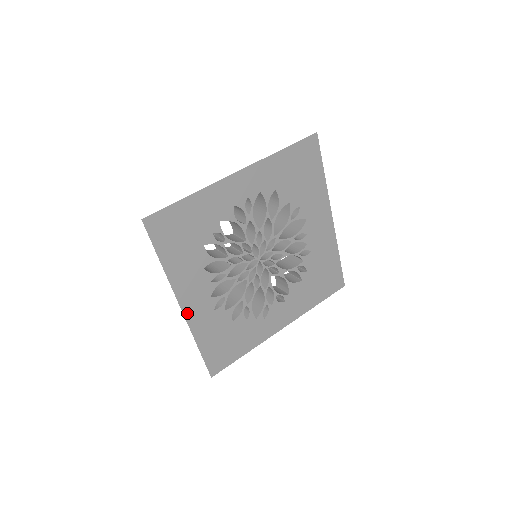
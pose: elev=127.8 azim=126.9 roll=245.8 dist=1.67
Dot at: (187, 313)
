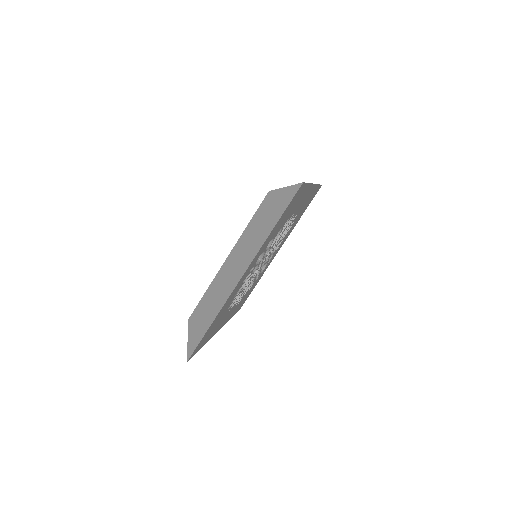
Dot at: occluded
